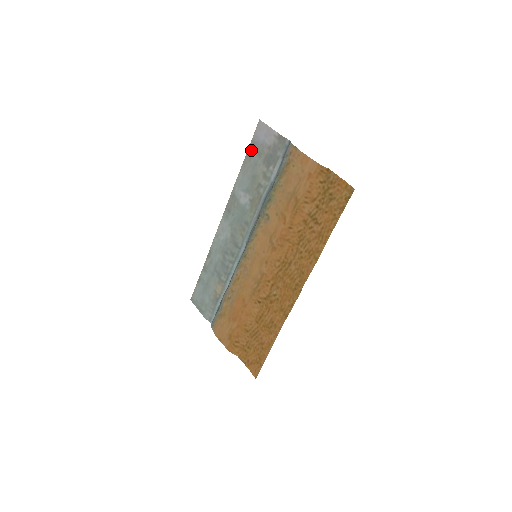
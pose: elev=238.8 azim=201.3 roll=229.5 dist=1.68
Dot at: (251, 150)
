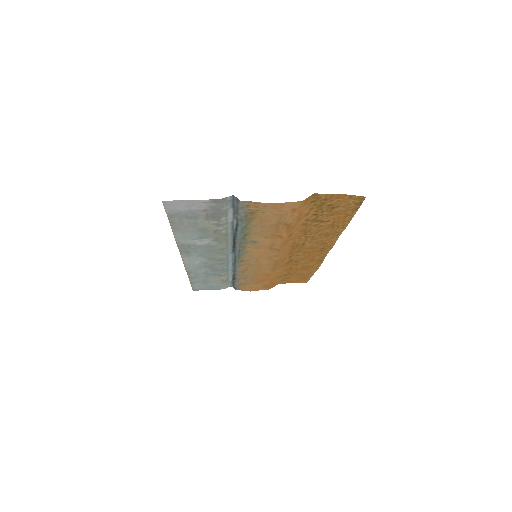
Dot at: (175, 220)
